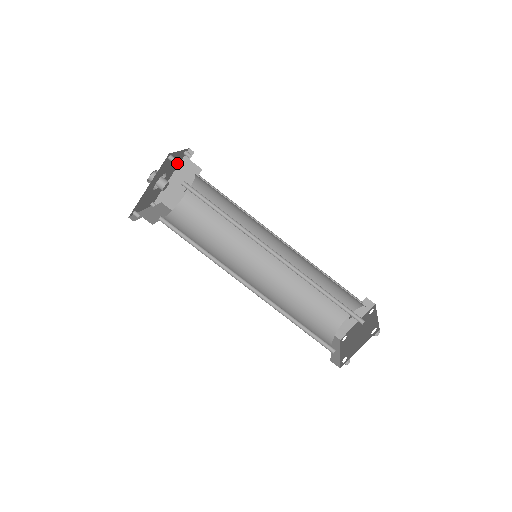
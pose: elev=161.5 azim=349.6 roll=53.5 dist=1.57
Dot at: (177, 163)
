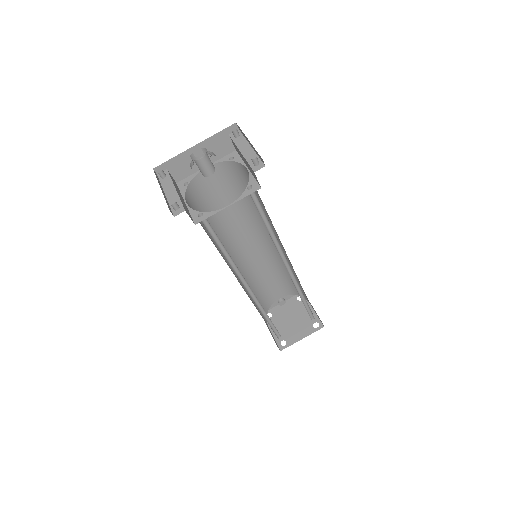
Dot at: occluded
